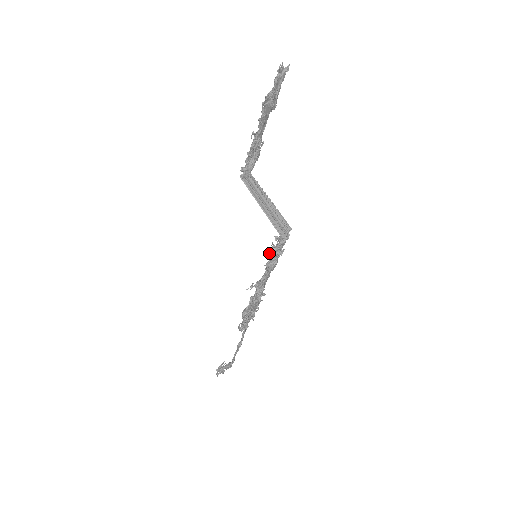
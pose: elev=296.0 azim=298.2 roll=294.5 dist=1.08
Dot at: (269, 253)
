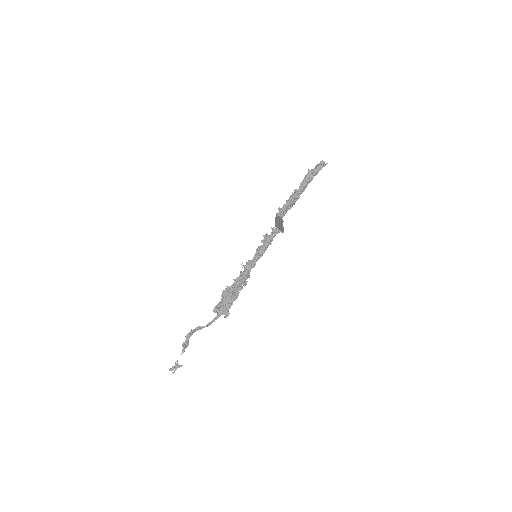
Dot at: (264, 241)
